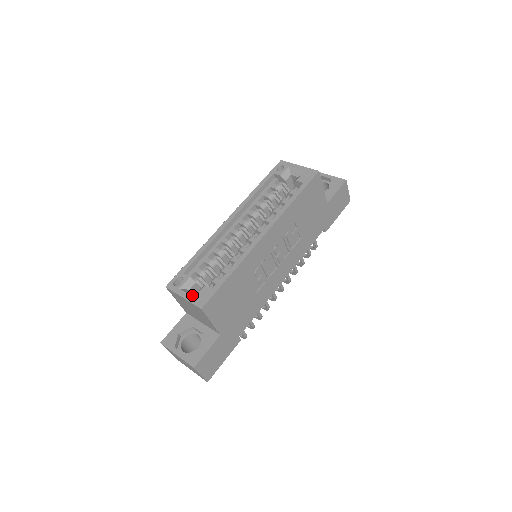
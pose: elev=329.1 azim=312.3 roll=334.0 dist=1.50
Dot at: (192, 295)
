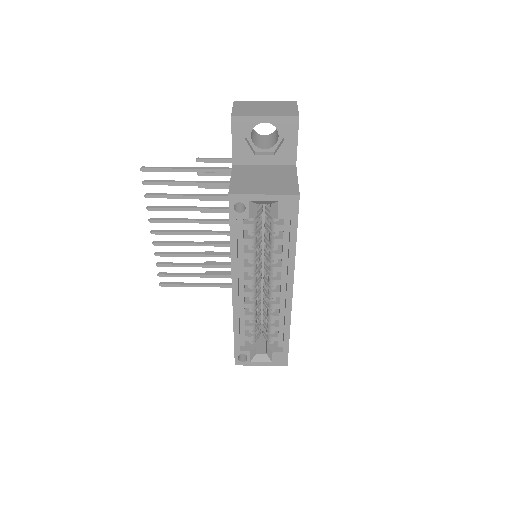
Dot at: (267, 361)
